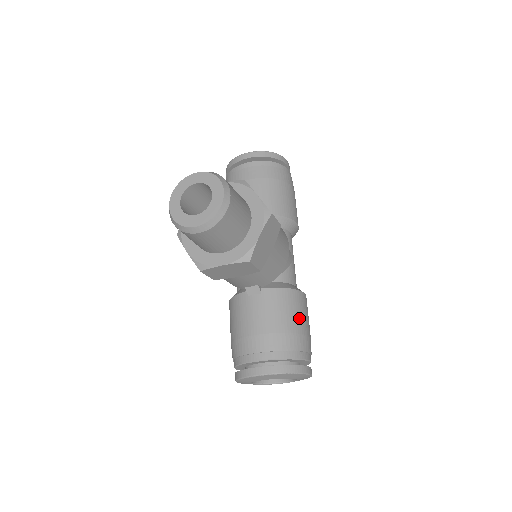
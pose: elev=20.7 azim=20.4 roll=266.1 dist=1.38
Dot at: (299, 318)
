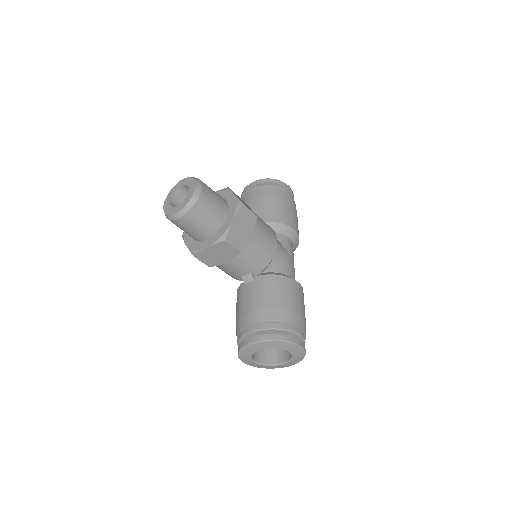
Dot at: (288, 298)
